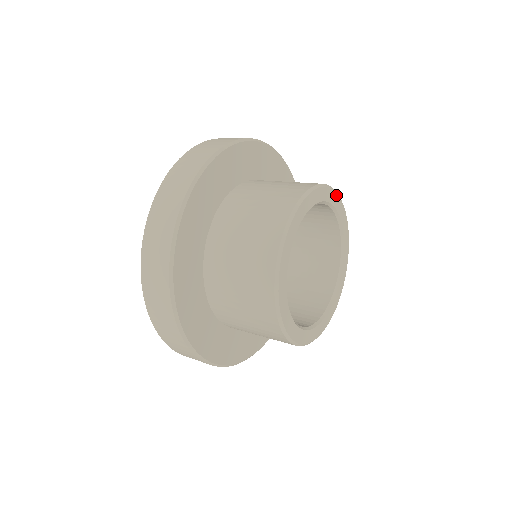
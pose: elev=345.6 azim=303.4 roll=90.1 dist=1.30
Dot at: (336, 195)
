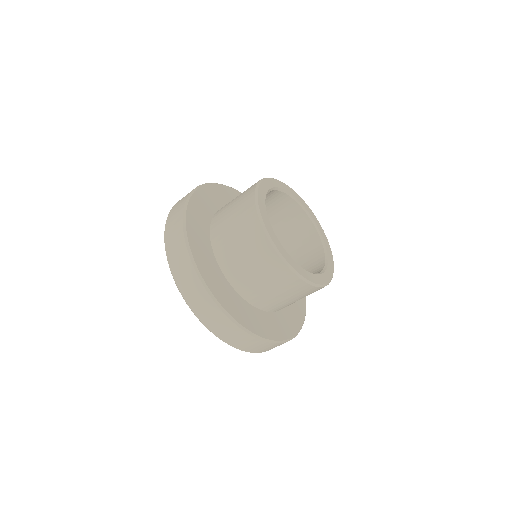
Dot at: (279, 182)
